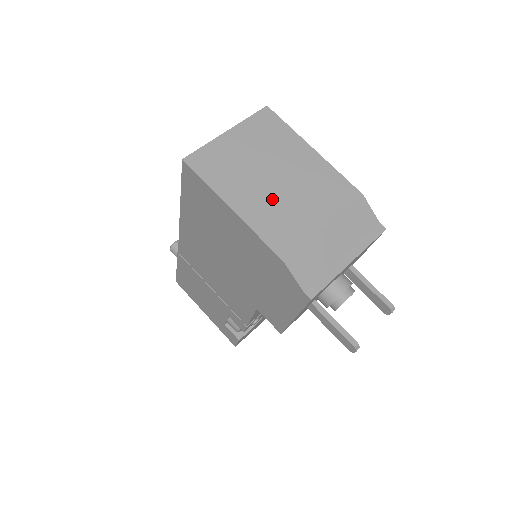
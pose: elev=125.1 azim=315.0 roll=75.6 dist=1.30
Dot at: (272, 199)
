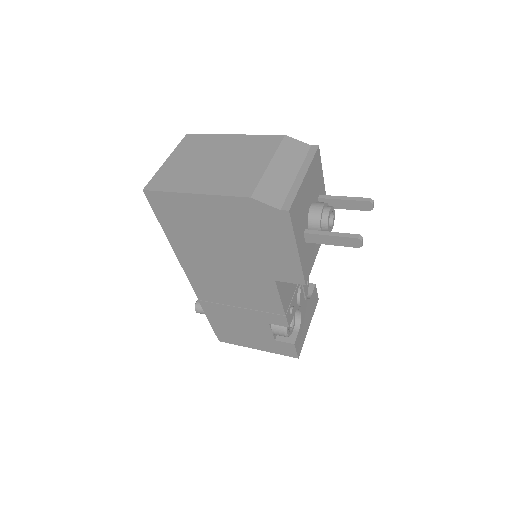
Dot at: (220, 173)
